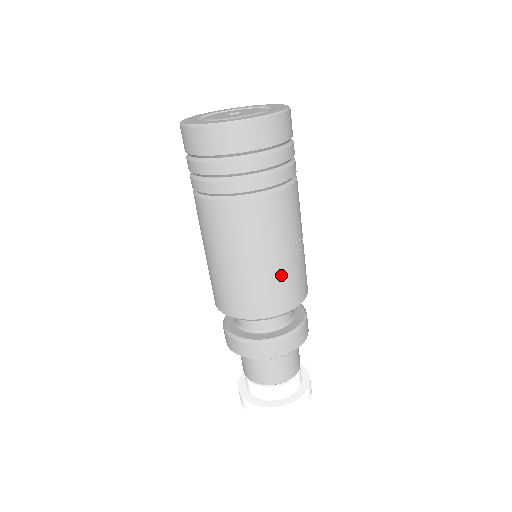
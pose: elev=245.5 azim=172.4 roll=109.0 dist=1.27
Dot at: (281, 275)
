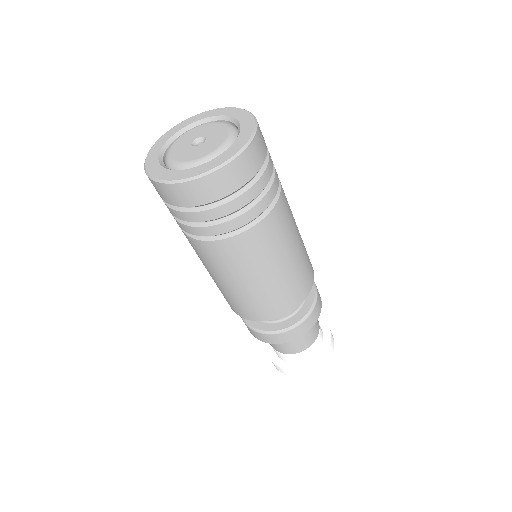
Dot at: (304, 249)
